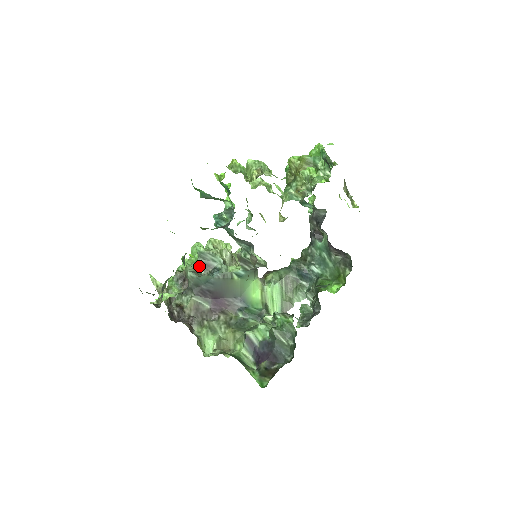
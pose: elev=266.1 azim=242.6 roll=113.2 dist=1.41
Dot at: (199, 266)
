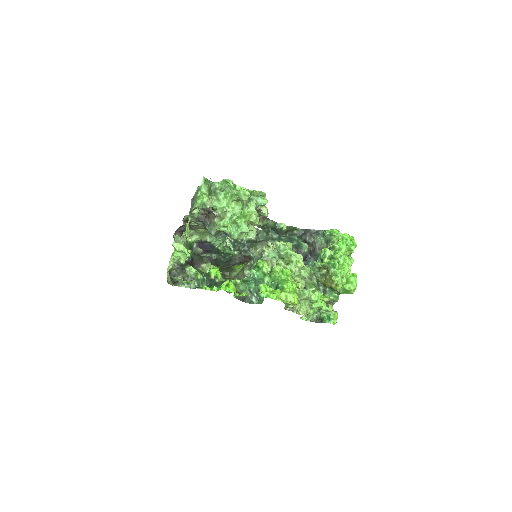
Dot at: (224, 232)
